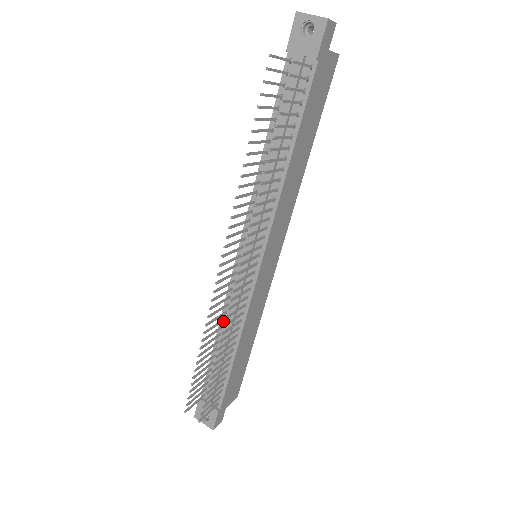
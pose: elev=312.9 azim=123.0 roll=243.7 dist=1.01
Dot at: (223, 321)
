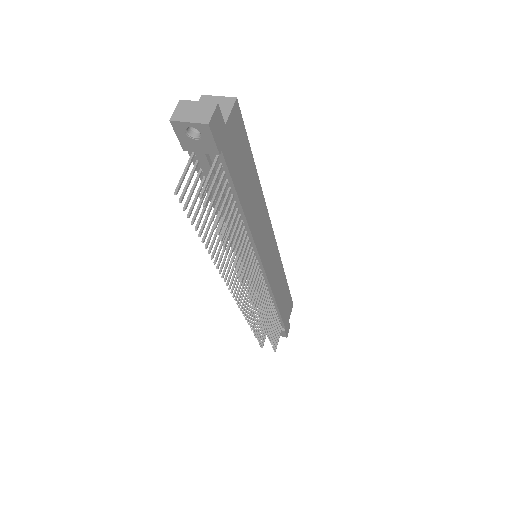
Dot at: occluded
